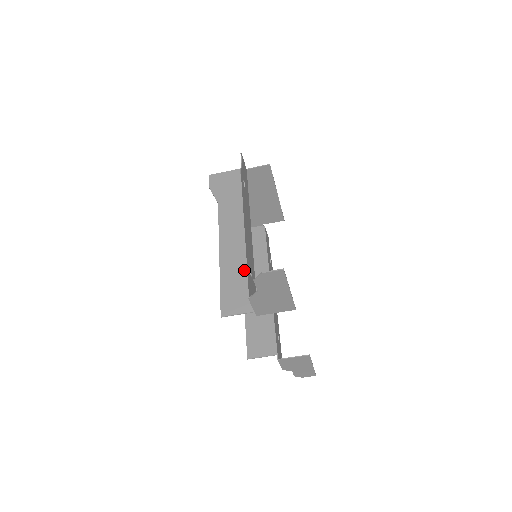
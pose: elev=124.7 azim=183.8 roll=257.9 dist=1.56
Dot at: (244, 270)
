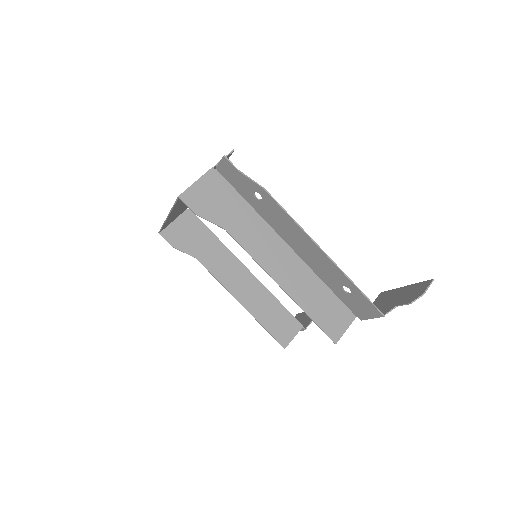
Dot at: (316, 287)
